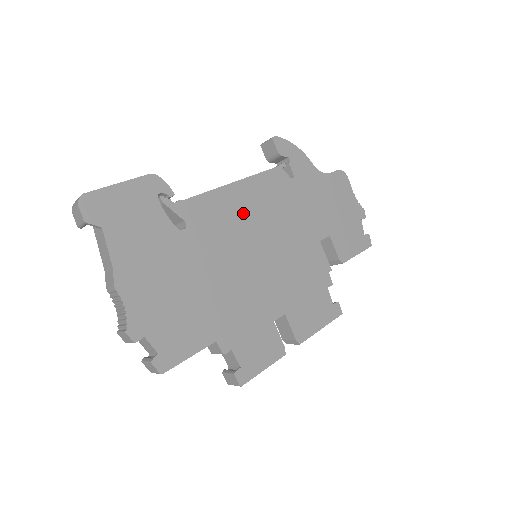
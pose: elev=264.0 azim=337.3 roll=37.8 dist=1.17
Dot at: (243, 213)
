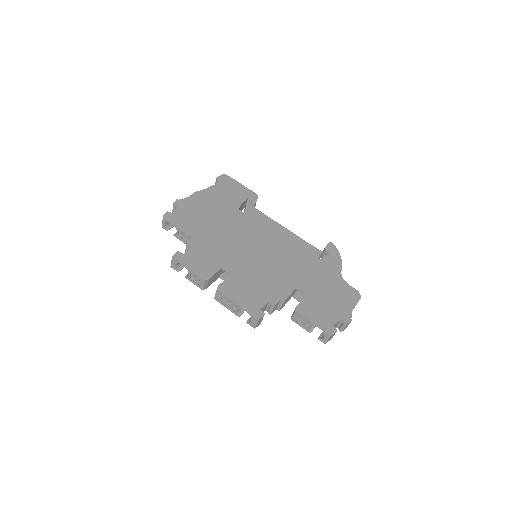
Dot at: (273, 236)
